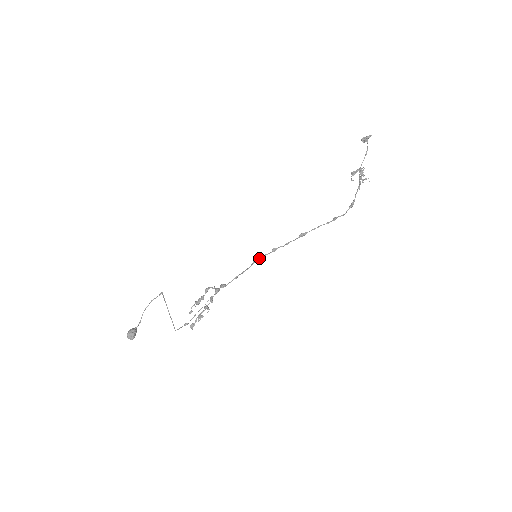
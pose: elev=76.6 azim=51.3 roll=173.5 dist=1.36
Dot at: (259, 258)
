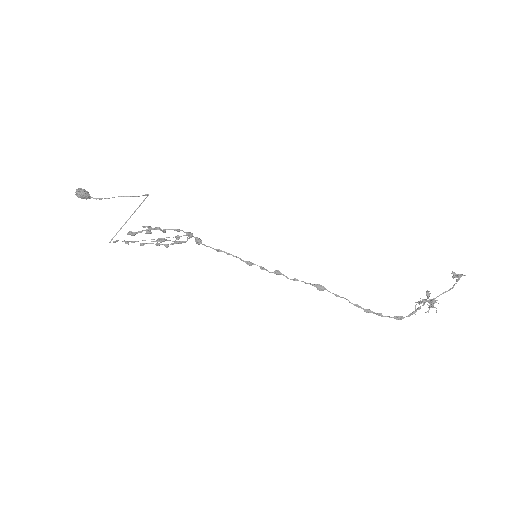
Dot at: occluded
